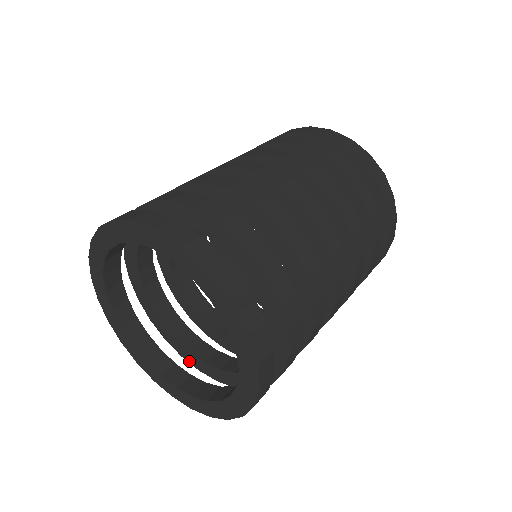
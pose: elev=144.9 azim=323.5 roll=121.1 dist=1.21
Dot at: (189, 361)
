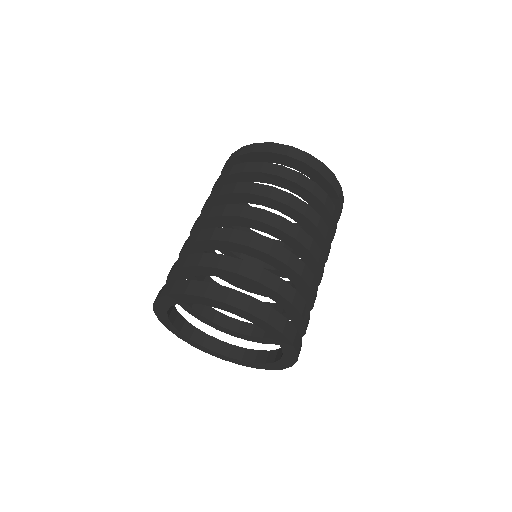
Dot at: (209, 325)
